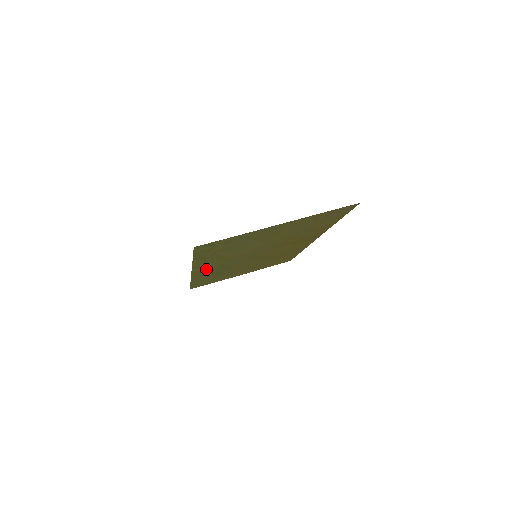
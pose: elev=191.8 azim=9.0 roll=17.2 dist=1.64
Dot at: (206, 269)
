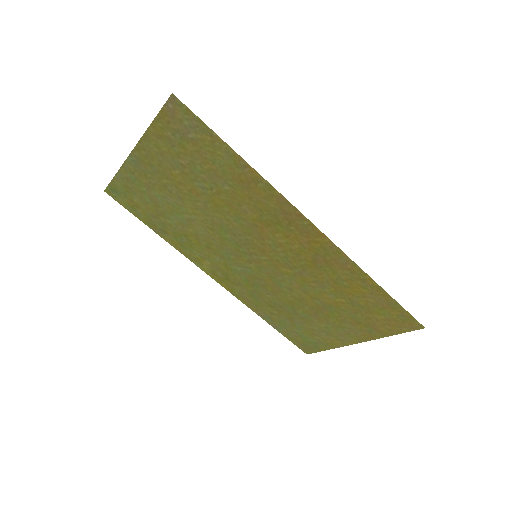
Dot at: (221, 273)
